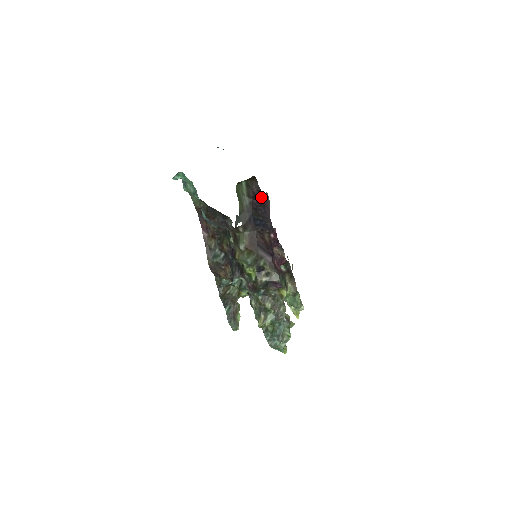
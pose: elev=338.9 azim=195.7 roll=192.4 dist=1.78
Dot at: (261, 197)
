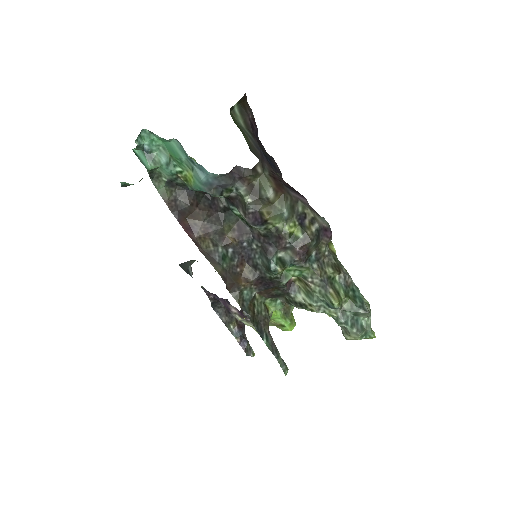
Dot at: (256, 130)
